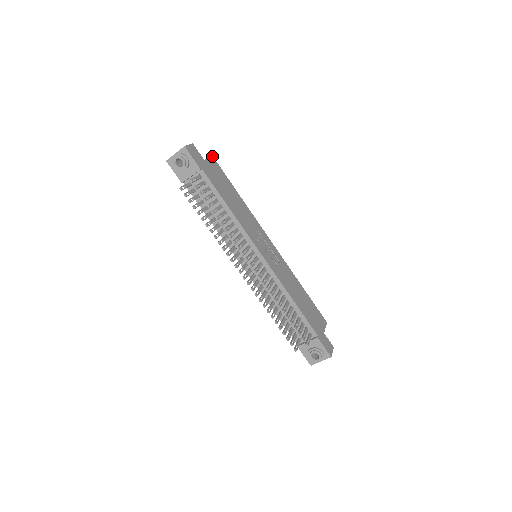
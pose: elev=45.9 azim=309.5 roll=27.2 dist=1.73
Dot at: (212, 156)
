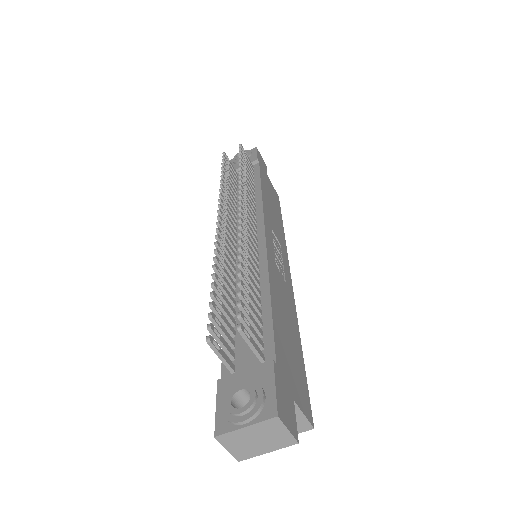
Dot at: (278, 196)
